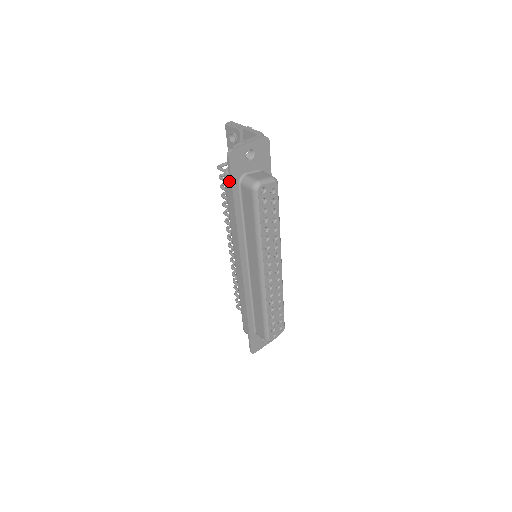
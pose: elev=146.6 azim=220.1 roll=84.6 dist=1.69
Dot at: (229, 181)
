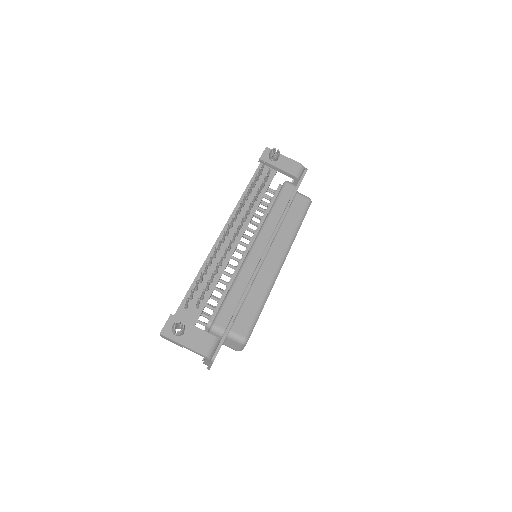
Dot at: occluded
